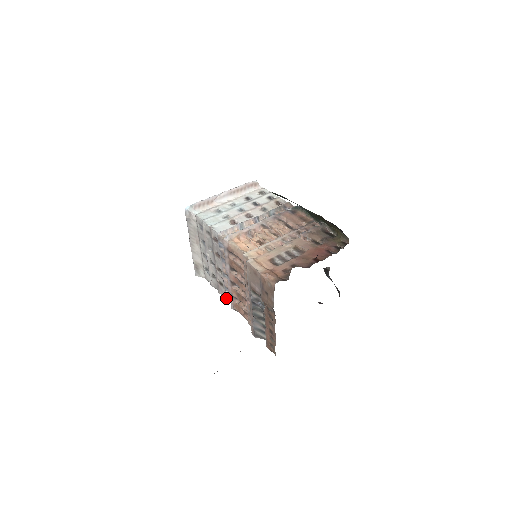
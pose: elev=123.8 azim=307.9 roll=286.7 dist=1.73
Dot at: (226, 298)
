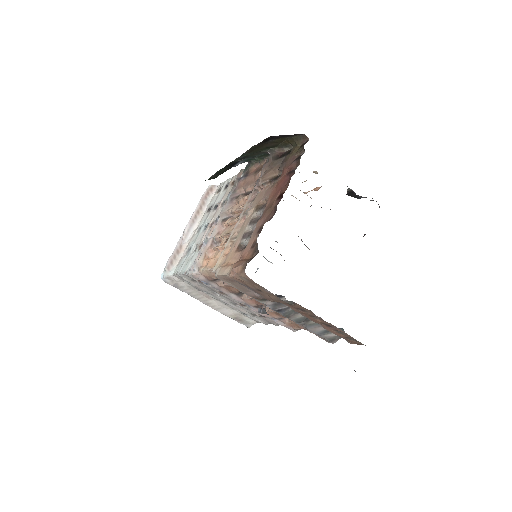
Dot at: occluded
